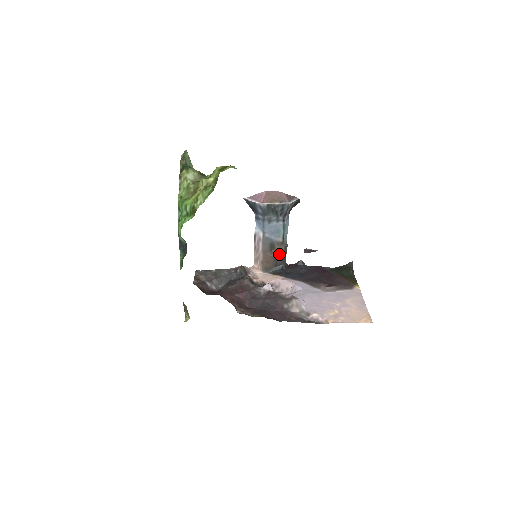
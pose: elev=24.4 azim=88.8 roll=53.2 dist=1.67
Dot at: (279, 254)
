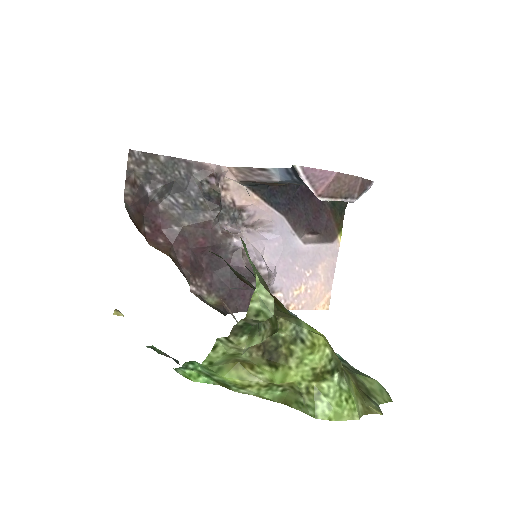
Dot at: (280, 185)
